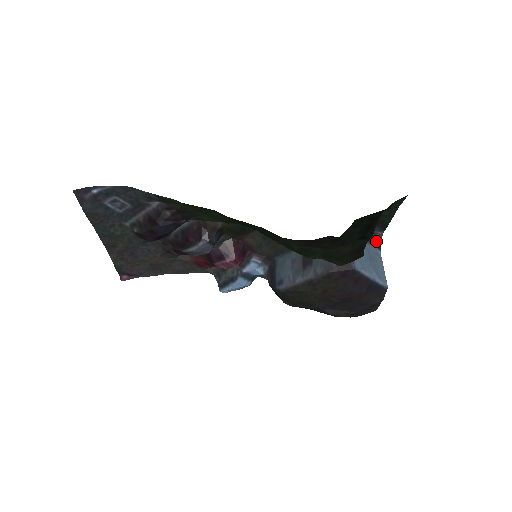
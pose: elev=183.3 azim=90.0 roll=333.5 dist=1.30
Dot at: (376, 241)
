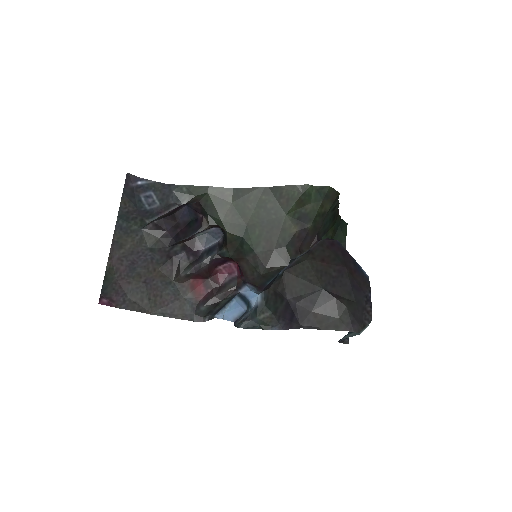
Dot at: occluded
